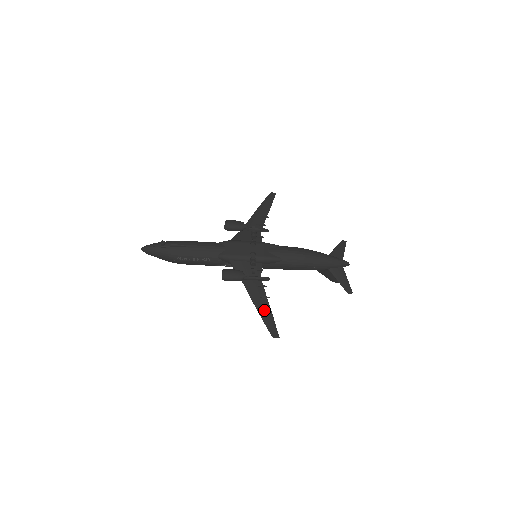
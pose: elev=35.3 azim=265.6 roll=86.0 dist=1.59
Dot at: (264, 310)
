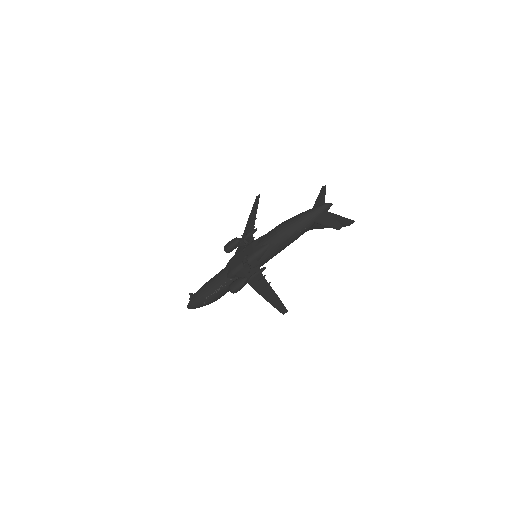
Dot at: (270, 296)
